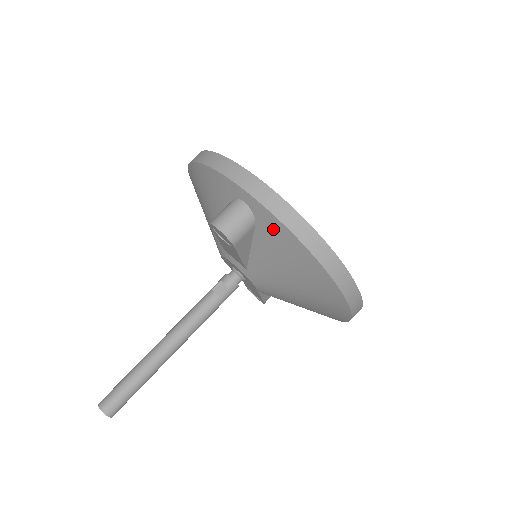
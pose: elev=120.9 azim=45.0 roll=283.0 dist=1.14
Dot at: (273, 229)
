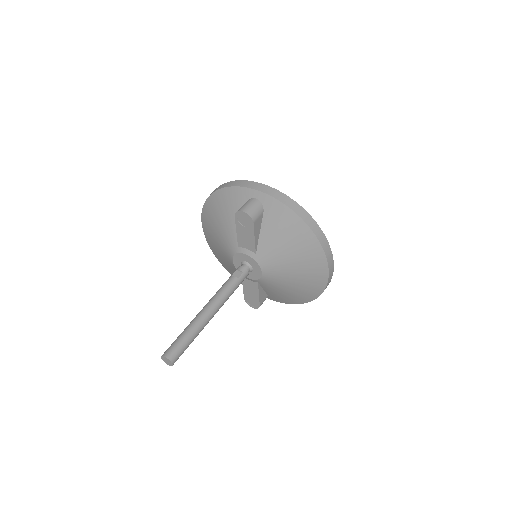
Dot at: (276, 210)
